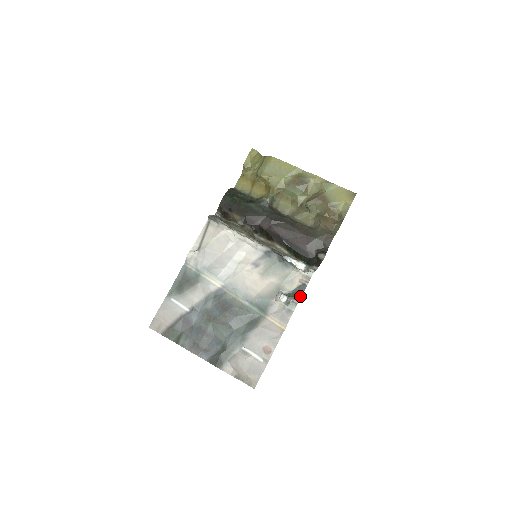
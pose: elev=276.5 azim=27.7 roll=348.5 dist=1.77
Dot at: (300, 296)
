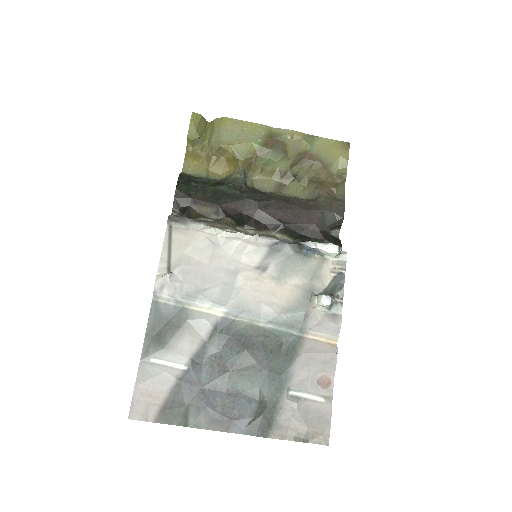
Dot at: (342, 291)
